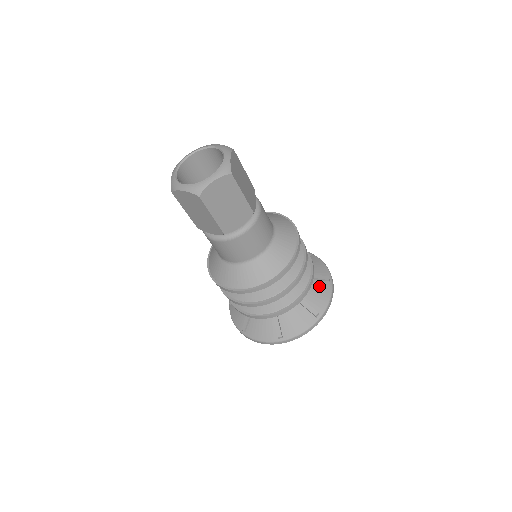
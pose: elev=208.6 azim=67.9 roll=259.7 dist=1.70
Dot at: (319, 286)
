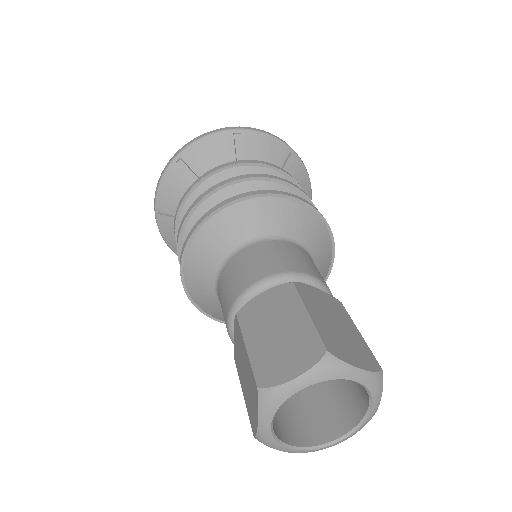
Dot at: occluded
